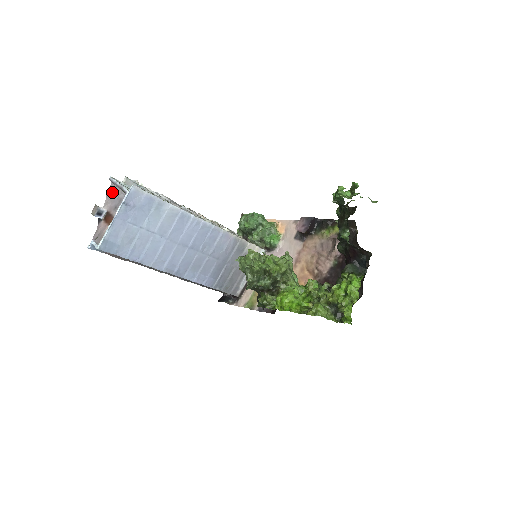
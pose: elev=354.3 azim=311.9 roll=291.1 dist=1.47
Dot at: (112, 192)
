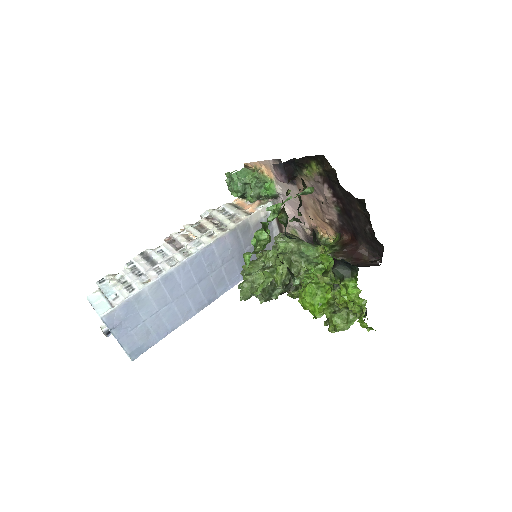
Dot at: occluded
